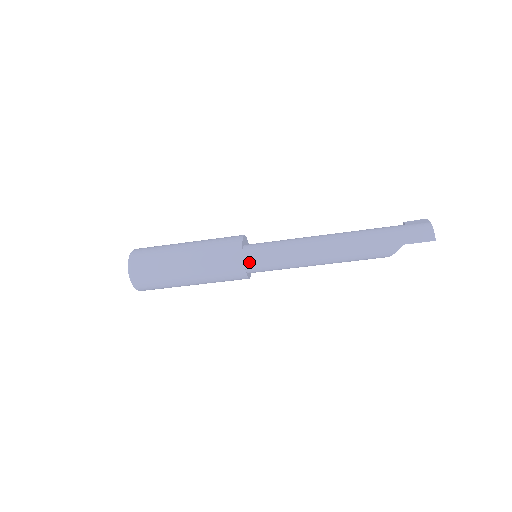
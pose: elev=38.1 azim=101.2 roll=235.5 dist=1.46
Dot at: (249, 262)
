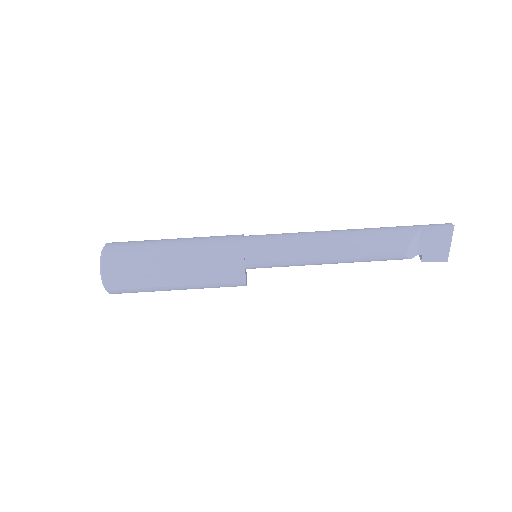
Dot at: (249, 237)
